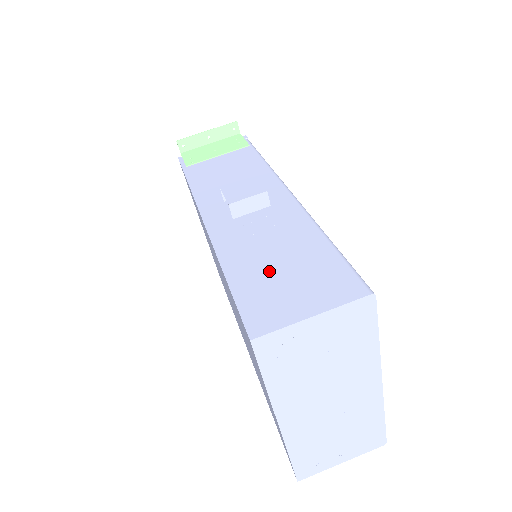
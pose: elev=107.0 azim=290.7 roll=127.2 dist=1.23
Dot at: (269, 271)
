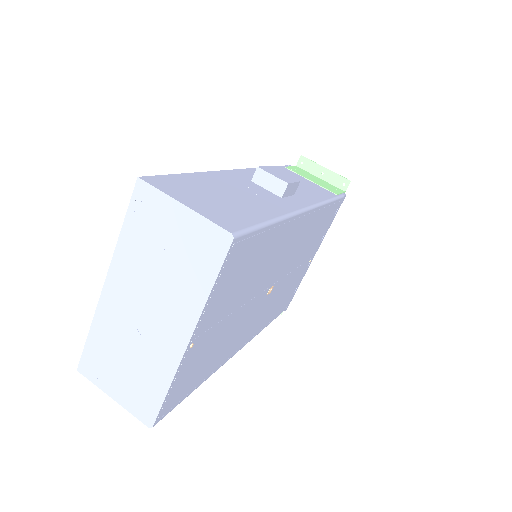
Dot at: (213, 190)
